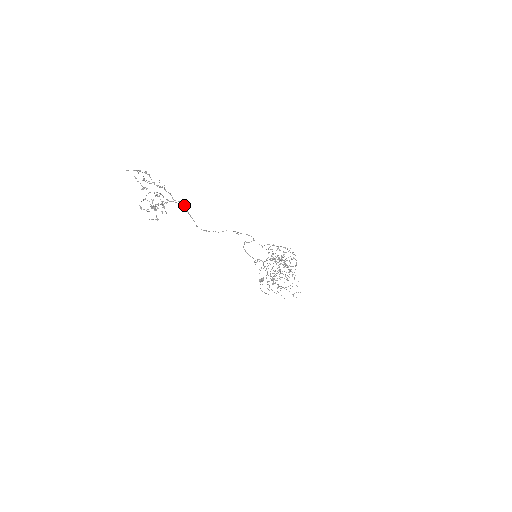
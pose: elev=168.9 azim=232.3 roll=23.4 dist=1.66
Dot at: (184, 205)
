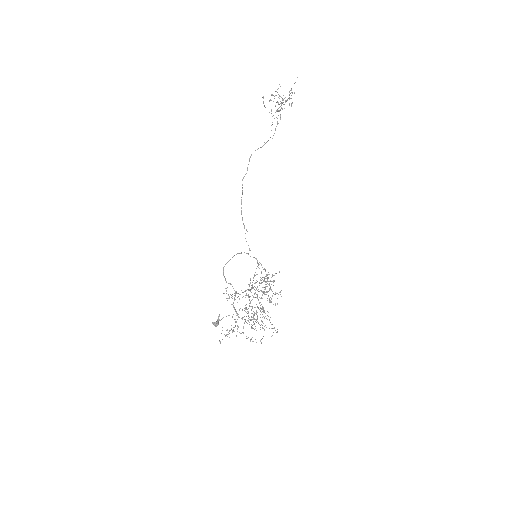
Dot at: occluded
